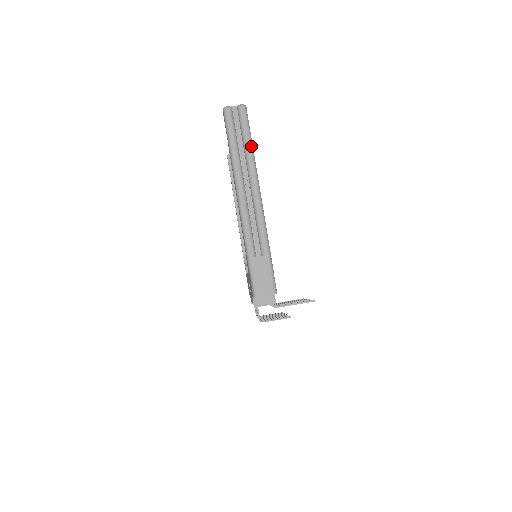
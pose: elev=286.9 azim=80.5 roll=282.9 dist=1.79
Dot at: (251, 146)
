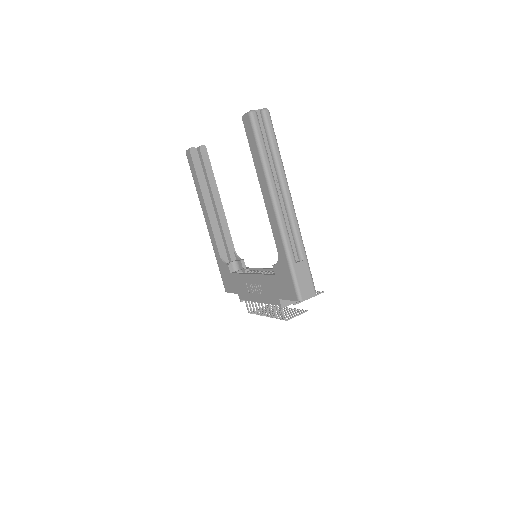
Dot at: (279, 152)
